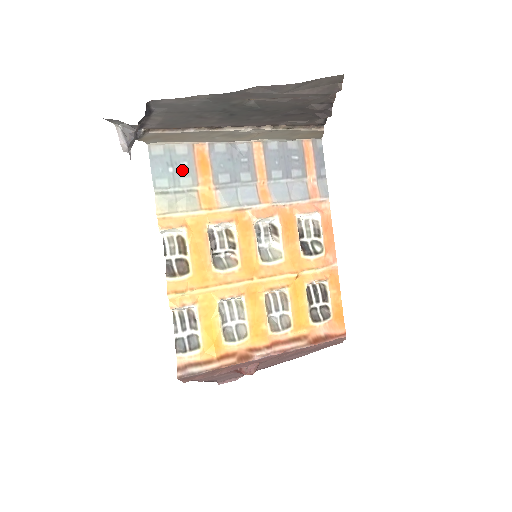
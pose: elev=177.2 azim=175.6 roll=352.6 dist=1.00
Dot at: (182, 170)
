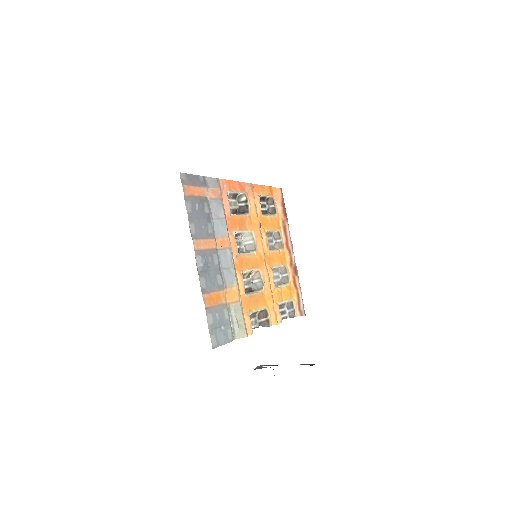
Dot at: (221, 318)
